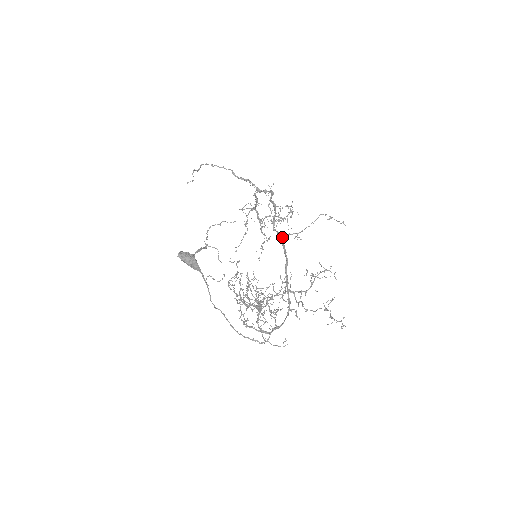
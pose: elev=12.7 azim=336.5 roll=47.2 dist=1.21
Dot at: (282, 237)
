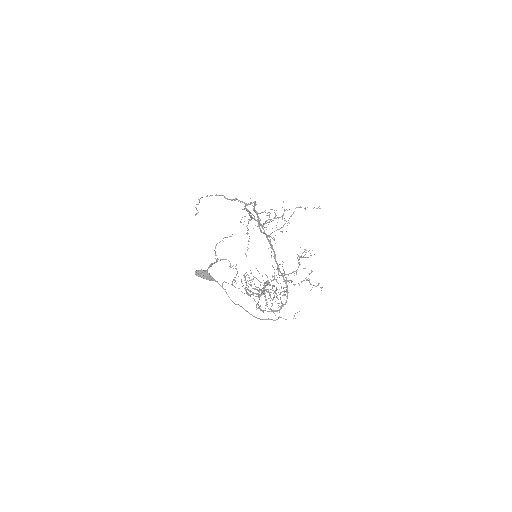
Dot at: (267, 236)
